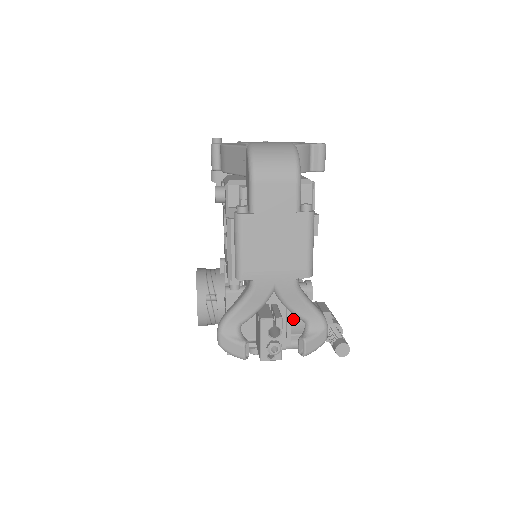
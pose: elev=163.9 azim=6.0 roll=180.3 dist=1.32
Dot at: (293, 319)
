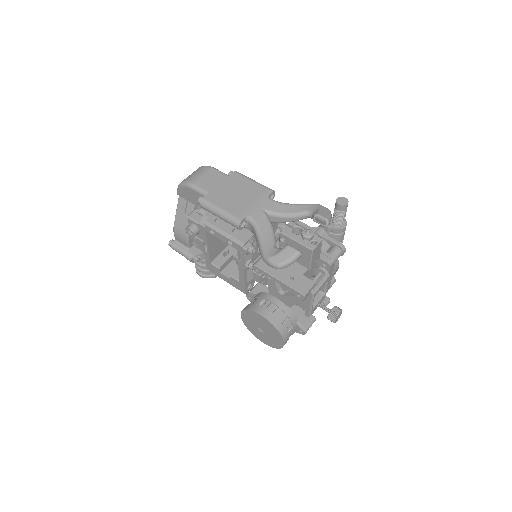
Dot at: occluded
